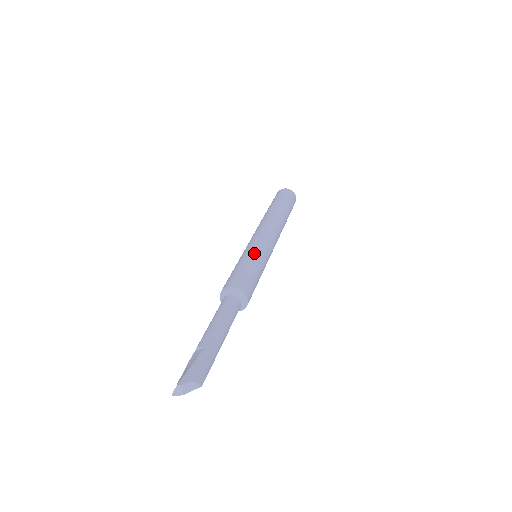
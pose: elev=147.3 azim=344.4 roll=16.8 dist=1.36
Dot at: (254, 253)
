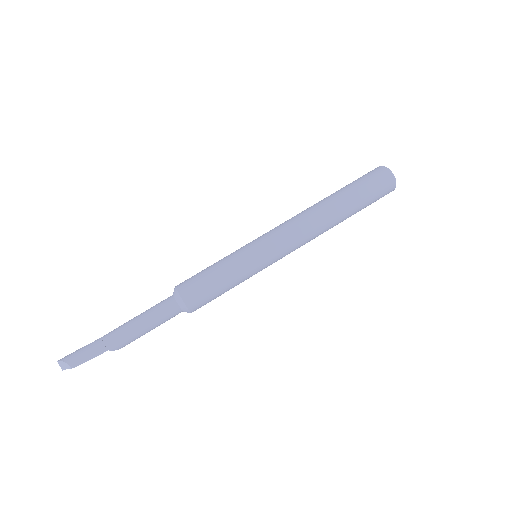
Dot at: (236, 253)
